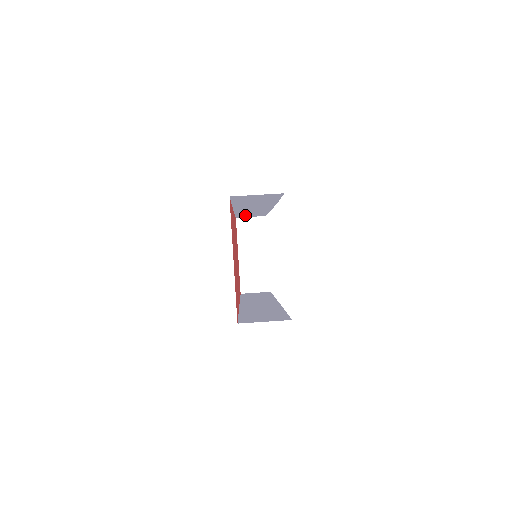
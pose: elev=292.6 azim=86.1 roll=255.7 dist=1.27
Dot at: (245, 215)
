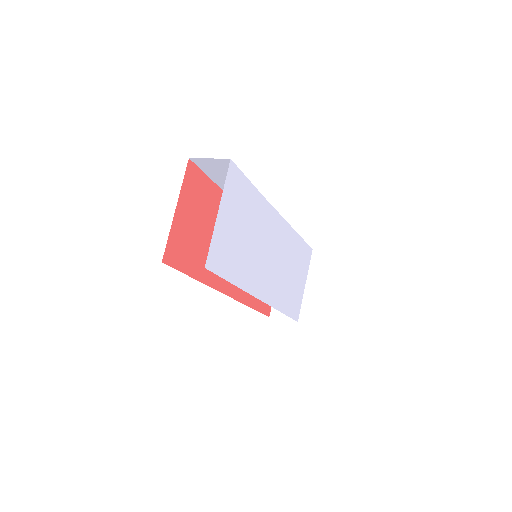
Dot at: occluded
